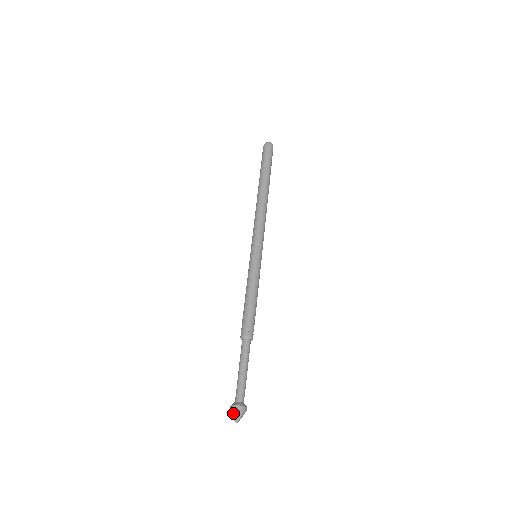
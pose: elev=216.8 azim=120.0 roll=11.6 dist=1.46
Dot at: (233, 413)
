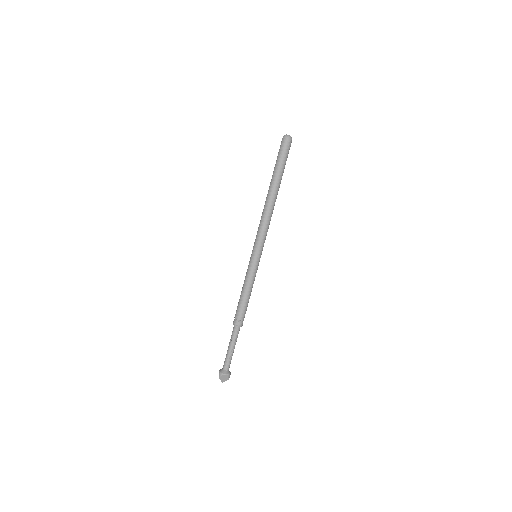
Dot at: (222, 378)
